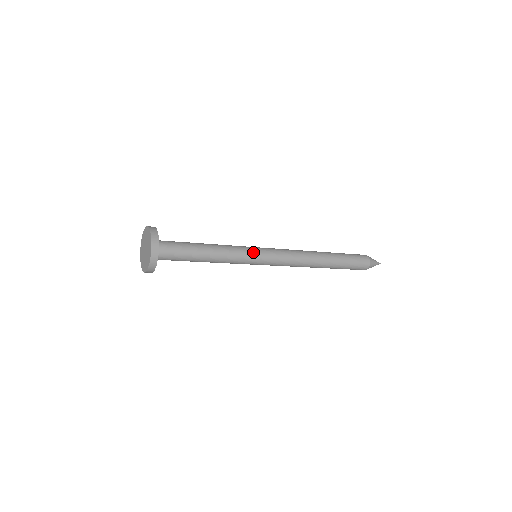
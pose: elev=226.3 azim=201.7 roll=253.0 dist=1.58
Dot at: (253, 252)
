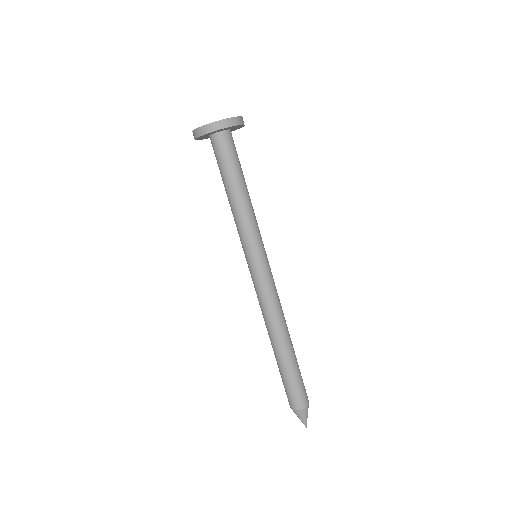
Dot at: (262, 246)
